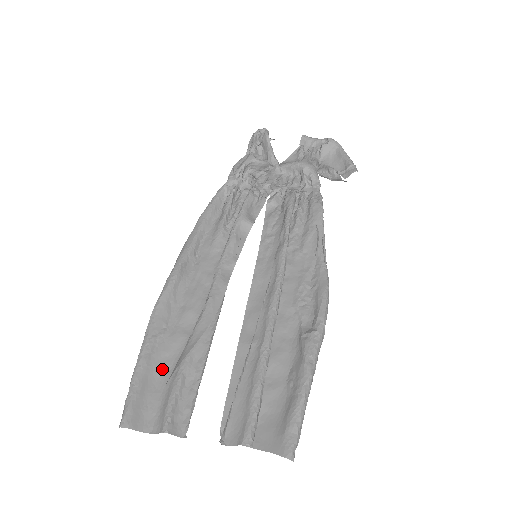
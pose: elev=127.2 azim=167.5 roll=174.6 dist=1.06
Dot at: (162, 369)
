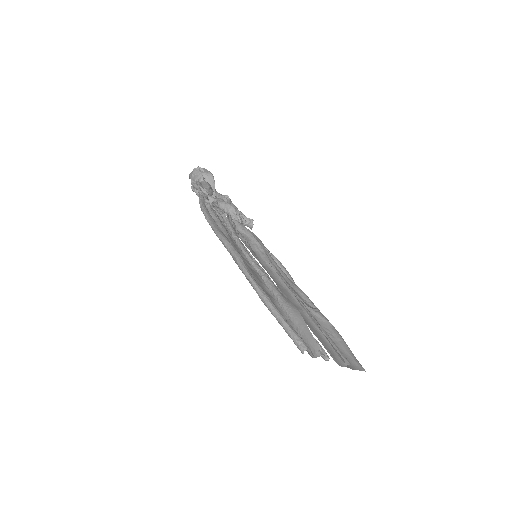
Dot at: occluded
